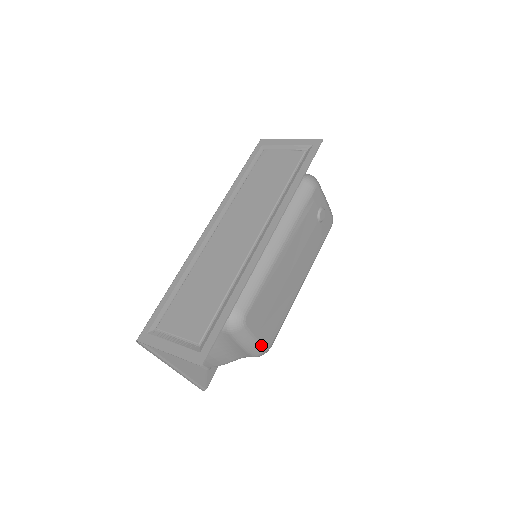
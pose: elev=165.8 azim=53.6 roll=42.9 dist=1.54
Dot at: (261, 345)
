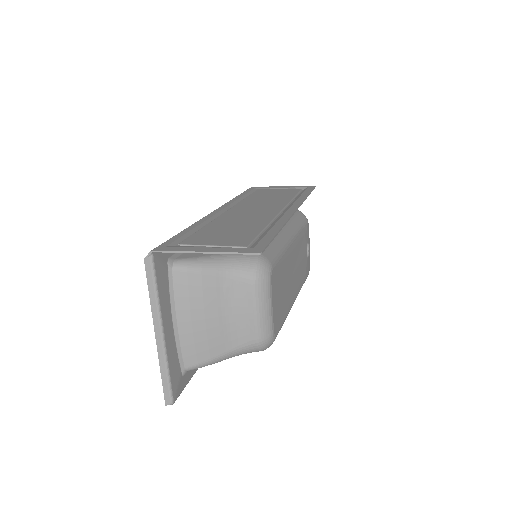
Dot at: (272, 324)
